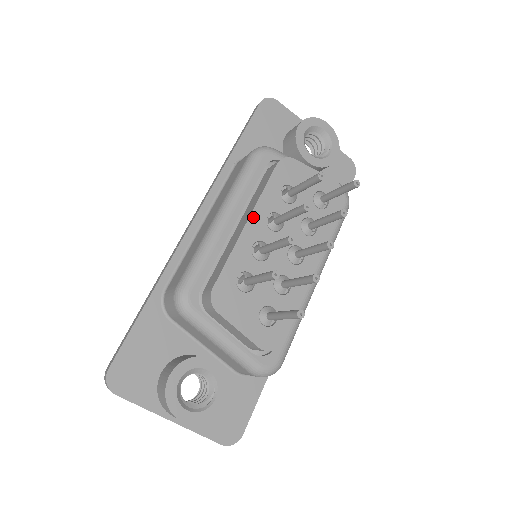
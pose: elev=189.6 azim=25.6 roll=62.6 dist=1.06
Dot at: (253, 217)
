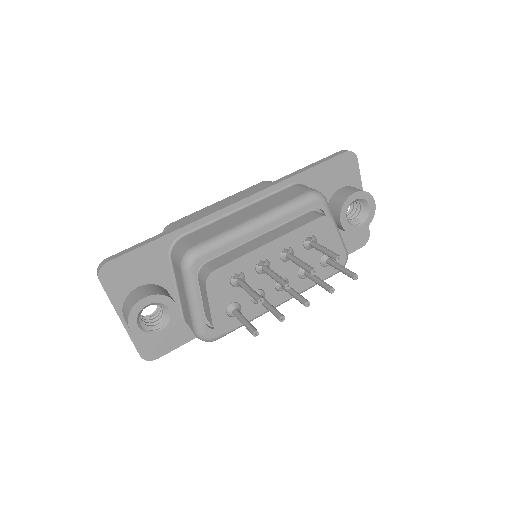
Dot at: (276, 242)
